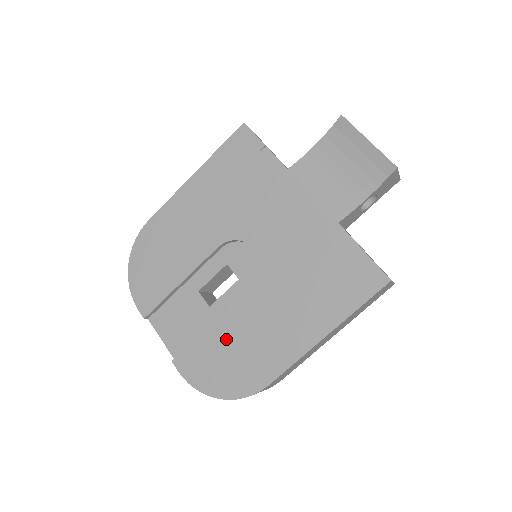
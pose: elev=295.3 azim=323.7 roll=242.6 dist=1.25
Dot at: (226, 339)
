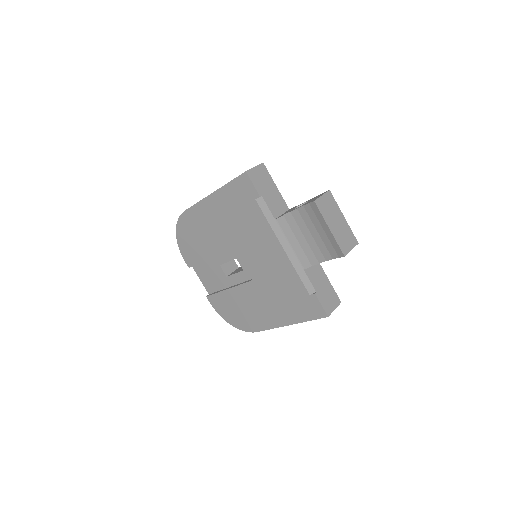
Dot at: (235, 301)
